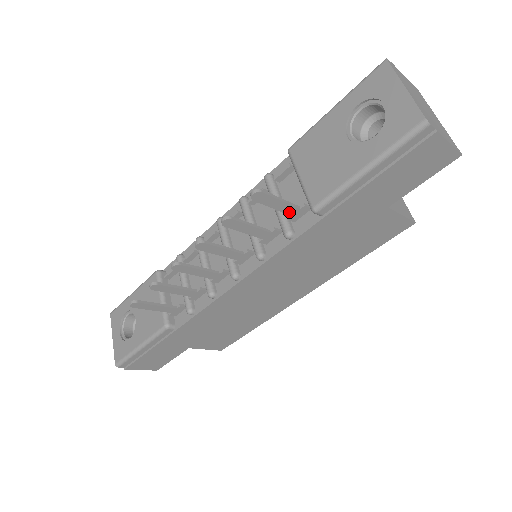
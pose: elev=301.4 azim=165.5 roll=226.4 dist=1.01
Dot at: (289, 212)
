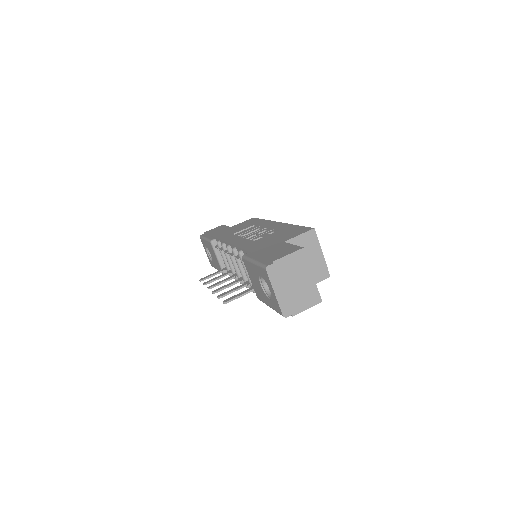
Dot at: (249, 291)
